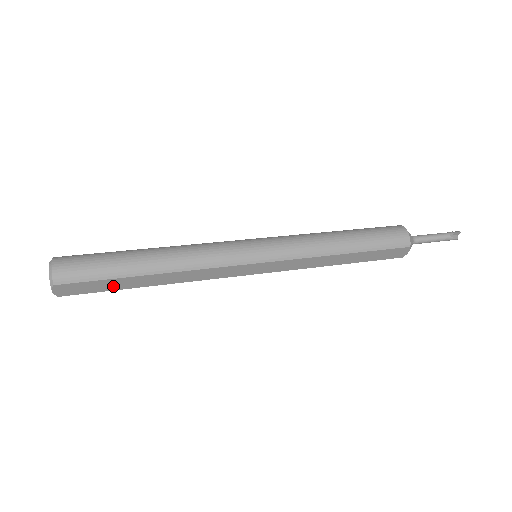
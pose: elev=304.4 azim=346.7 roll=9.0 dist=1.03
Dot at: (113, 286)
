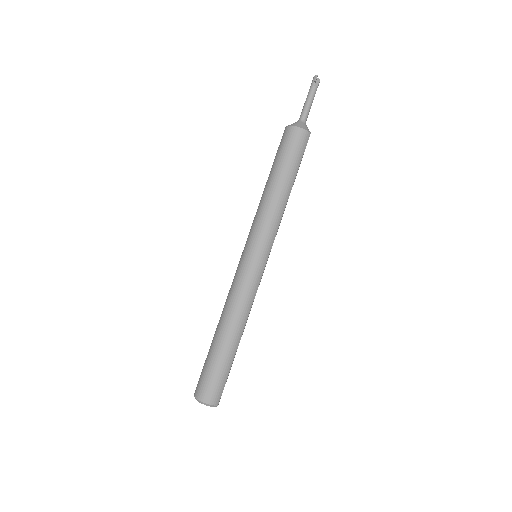
Dot at: (231, 366)
